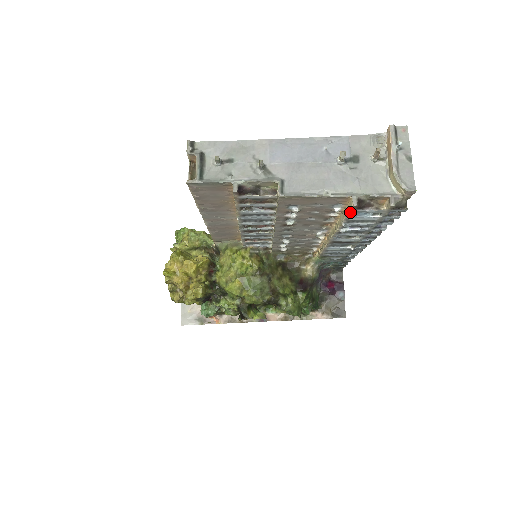
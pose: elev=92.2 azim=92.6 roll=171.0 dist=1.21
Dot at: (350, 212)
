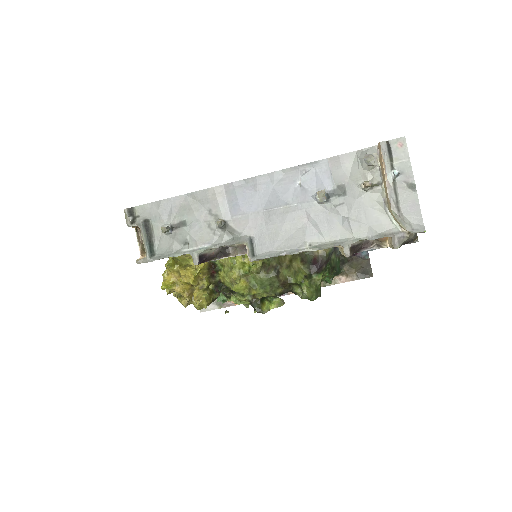
Dot at: occluded
